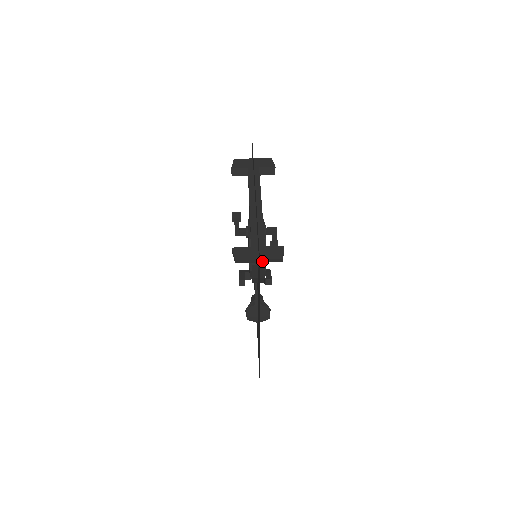
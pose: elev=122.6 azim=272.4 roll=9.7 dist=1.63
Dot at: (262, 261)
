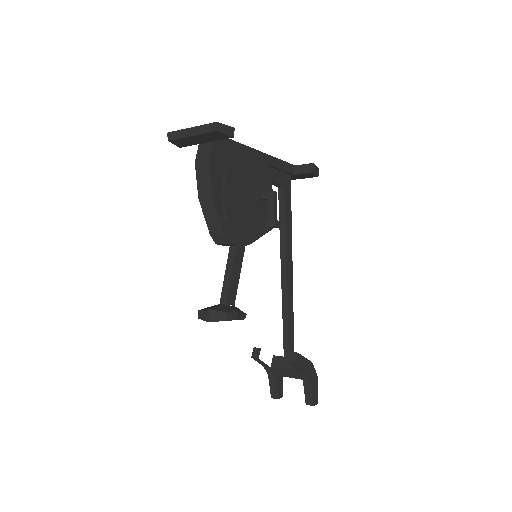
Dot at: (195, 132)
